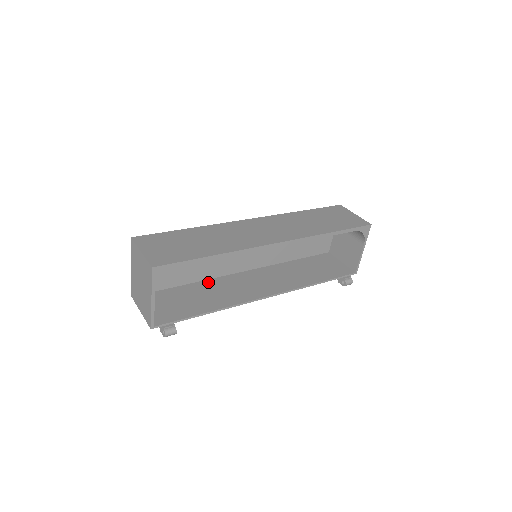
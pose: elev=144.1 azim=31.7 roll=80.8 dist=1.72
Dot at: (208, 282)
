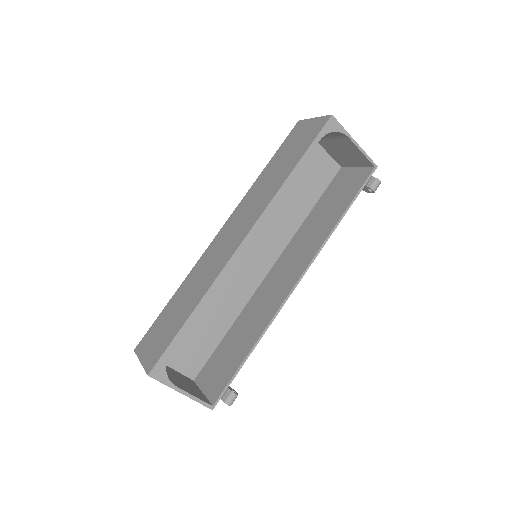
Dot at: (243, 313)
